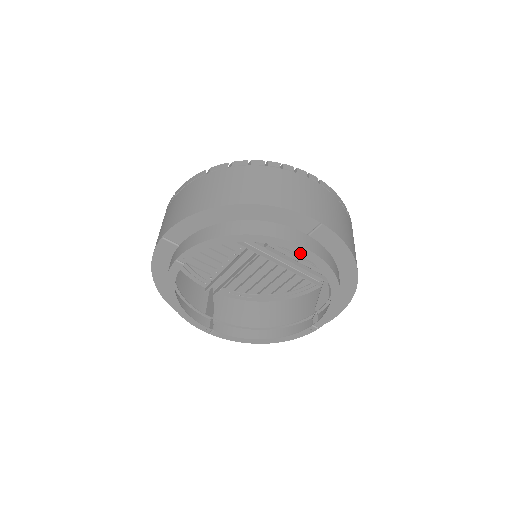
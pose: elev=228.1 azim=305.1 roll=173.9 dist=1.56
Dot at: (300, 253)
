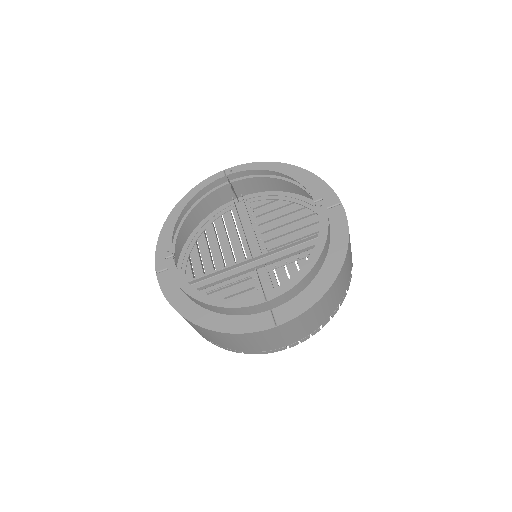
Dot at: (223, 176)
